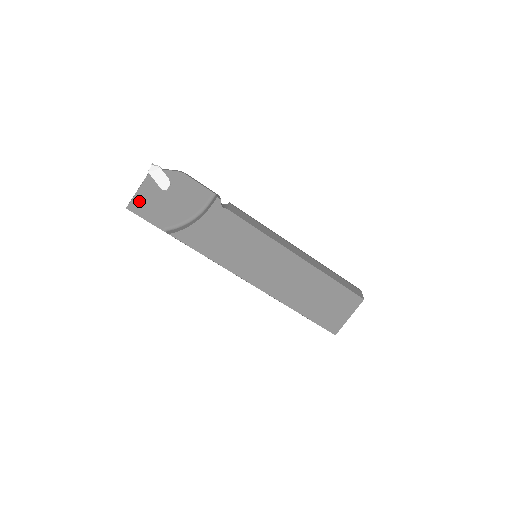
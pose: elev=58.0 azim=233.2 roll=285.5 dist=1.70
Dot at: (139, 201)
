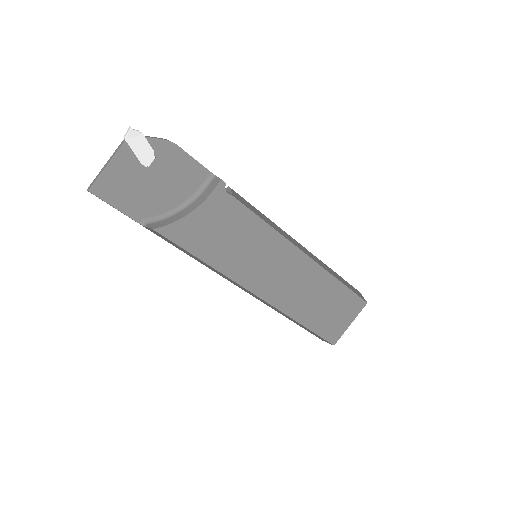
Dot at: (108, 181)
